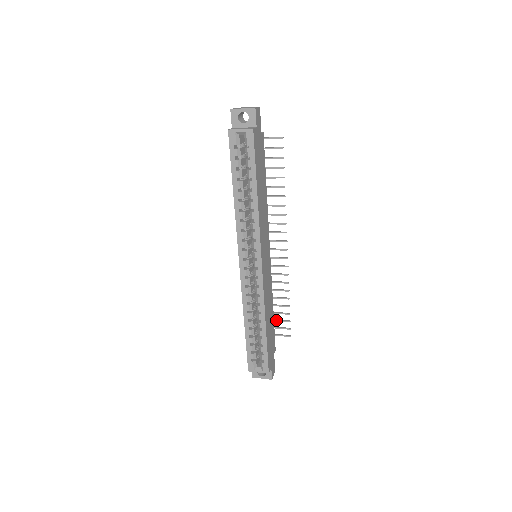
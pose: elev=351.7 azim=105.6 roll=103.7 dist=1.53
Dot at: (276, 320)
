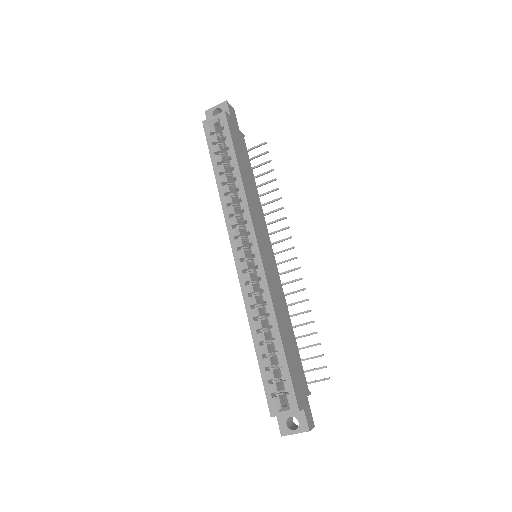
Dot at: (305, 359)
